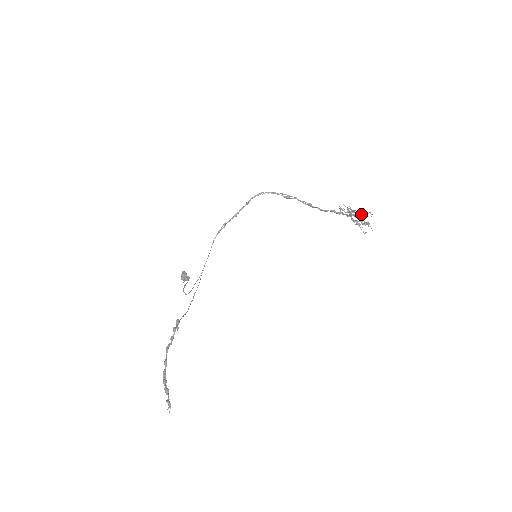
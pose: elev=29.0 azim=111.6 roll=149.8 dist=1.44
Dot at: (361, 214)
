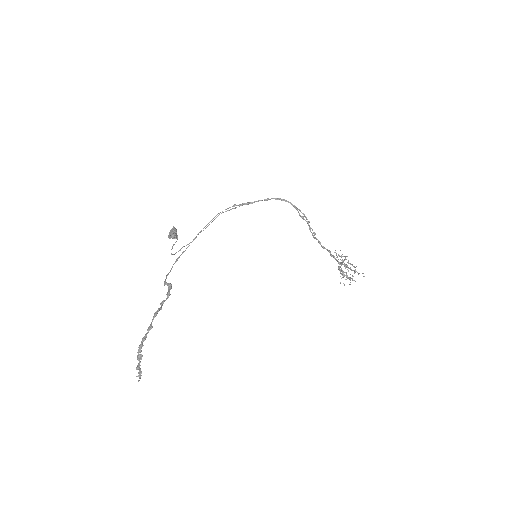
Dot at: (355, 271)
